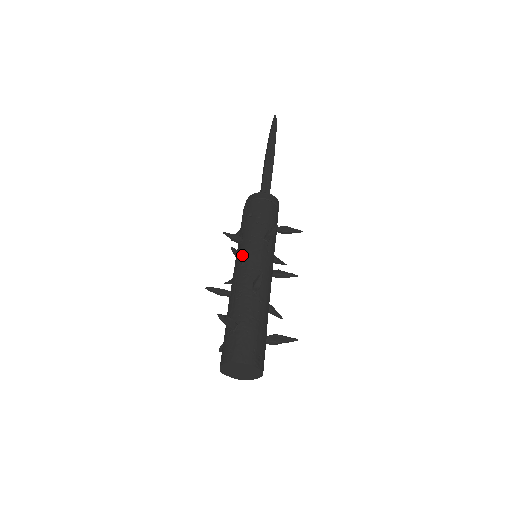
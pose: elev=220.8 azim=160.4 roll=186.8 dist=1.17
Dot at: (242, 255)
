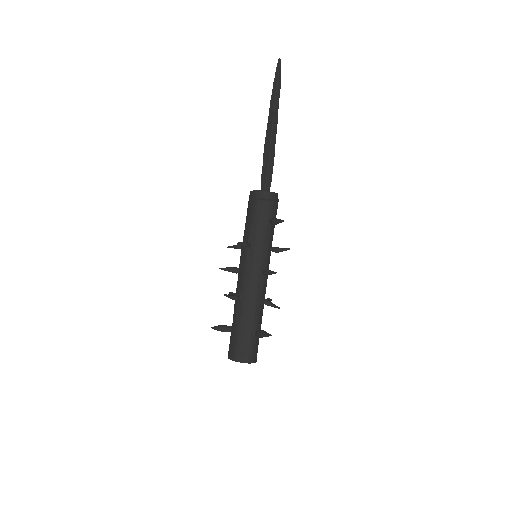
Dot at: (232, 269)
